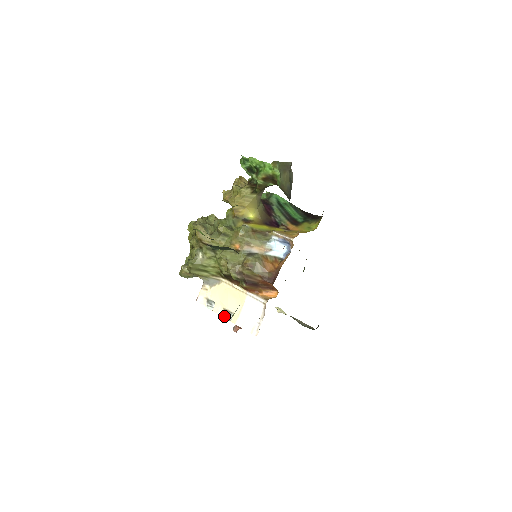
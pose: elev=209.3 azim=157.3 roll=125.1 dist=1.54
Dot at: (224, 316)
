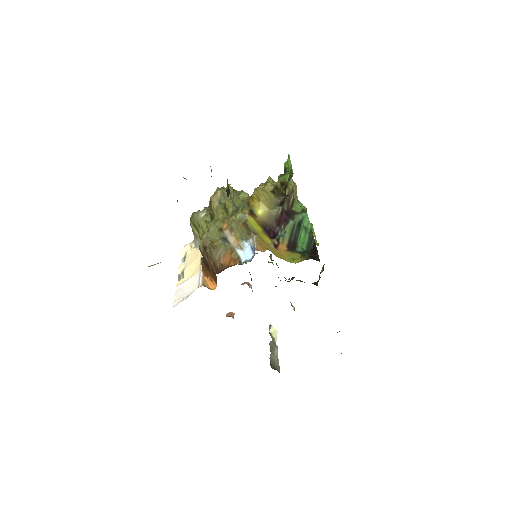
Dot at: (179, 275)
